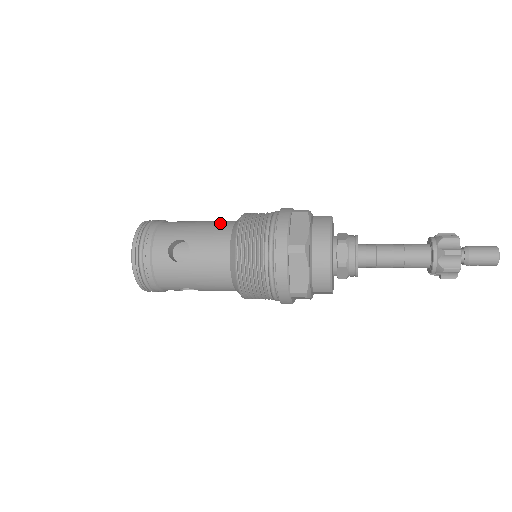
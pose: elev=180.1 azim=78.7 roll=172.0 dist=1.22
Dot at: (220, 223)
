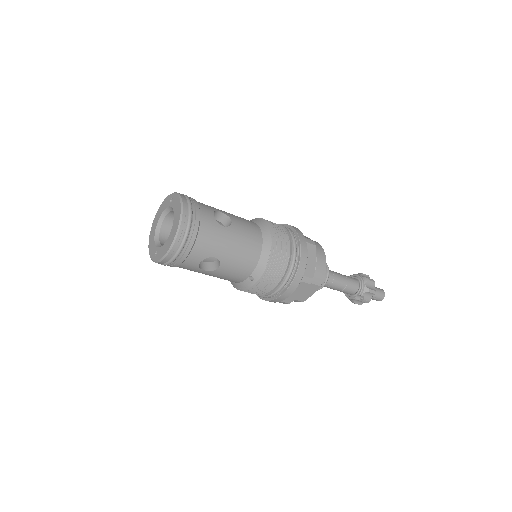
Dot at: occluded
